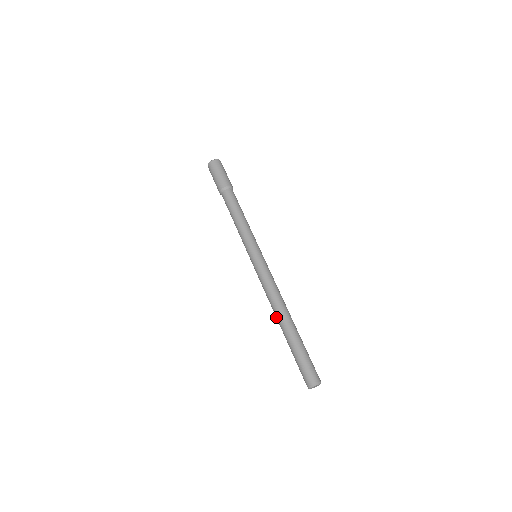
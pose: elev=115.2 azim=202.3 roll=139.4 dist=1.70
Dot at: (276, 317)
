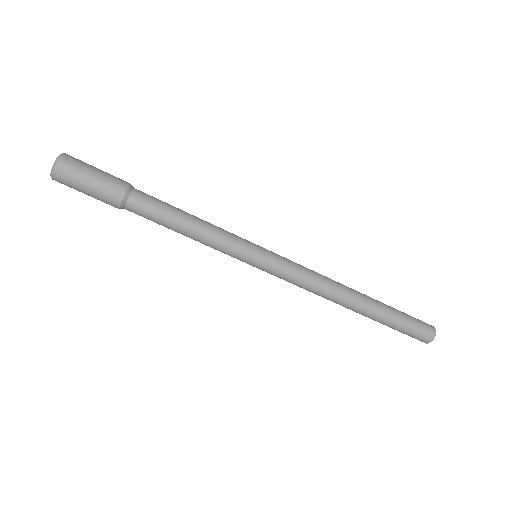
Dot at: occluded
